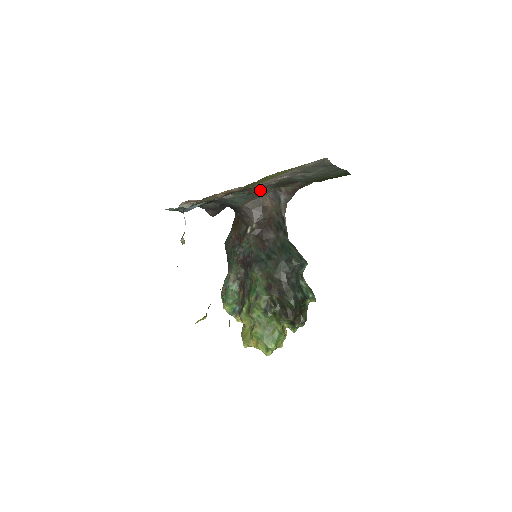
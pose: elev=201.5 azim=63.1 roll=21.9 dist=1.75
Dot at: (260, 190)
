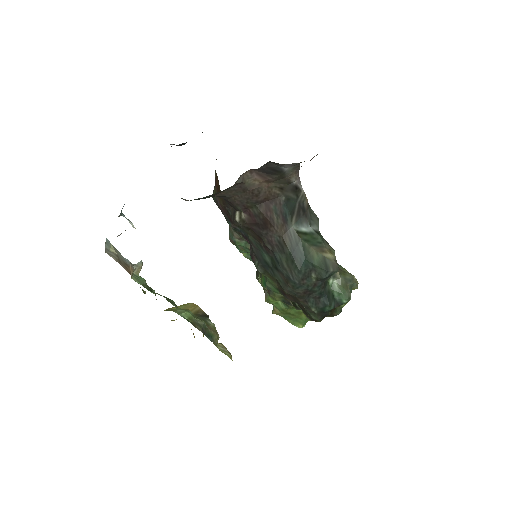
Dot at: occluded
